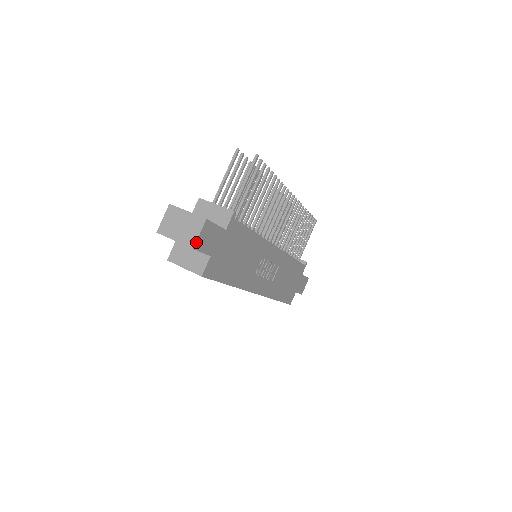
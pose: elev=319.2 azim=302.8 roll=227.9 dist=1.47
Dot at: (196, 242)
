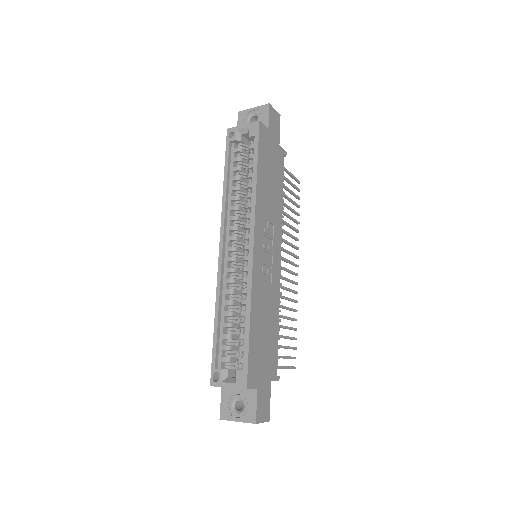
Dot at: (272, 107)
